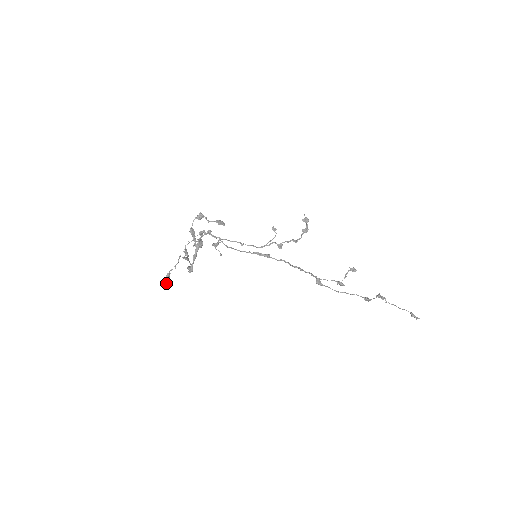
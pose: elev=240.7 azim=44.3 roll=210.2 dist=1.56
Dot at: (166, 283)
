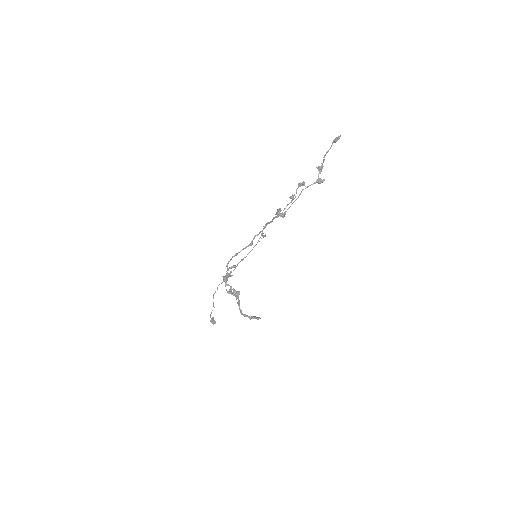
Dot at: occluded
